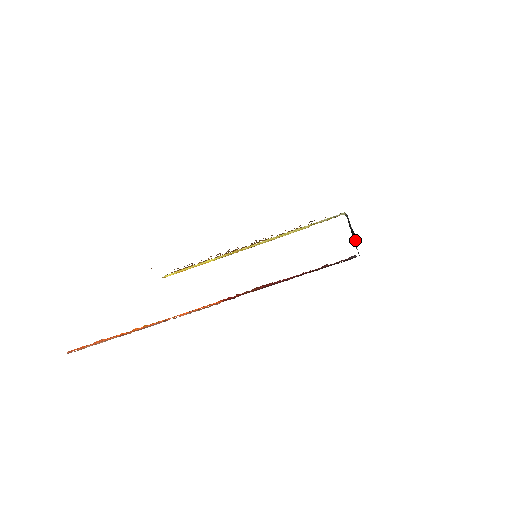
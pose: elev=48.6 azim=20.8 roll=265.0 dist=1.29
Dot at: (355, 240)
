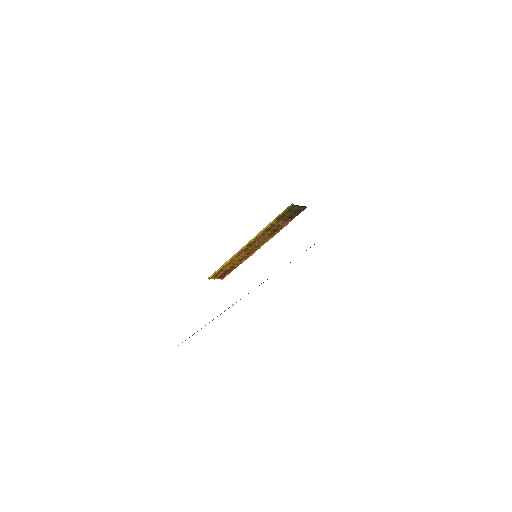
Dot at: occluded
